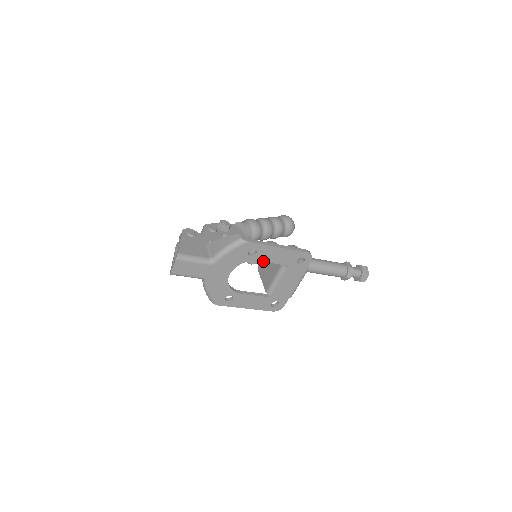
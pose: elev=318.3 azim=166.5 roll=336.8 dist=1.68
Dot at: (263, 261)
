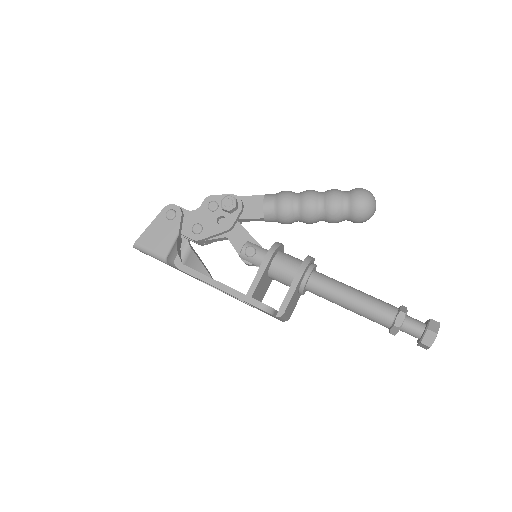
Dot at: occluded
